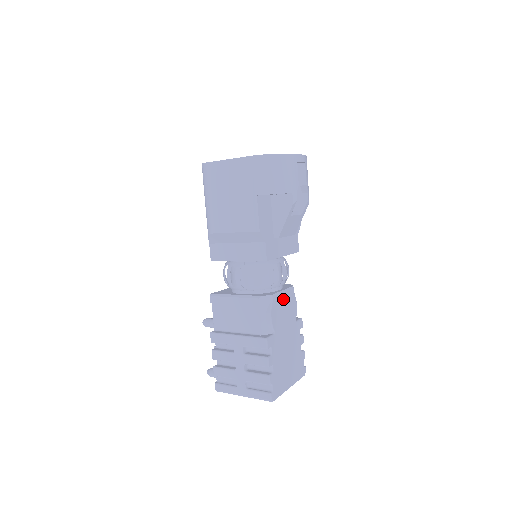
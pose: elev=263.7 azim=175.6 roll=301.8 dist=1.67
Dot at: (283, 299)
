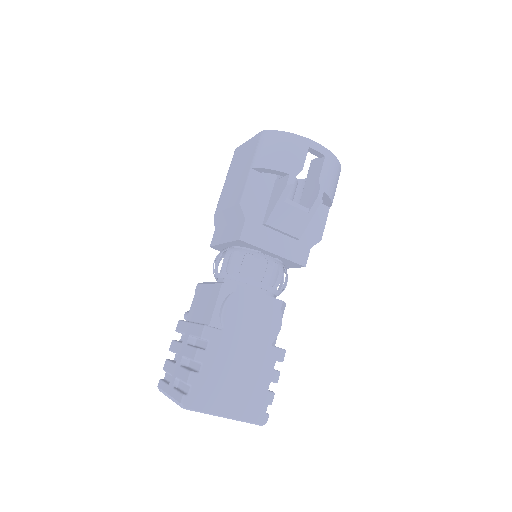
Dot at: (256, 303)
